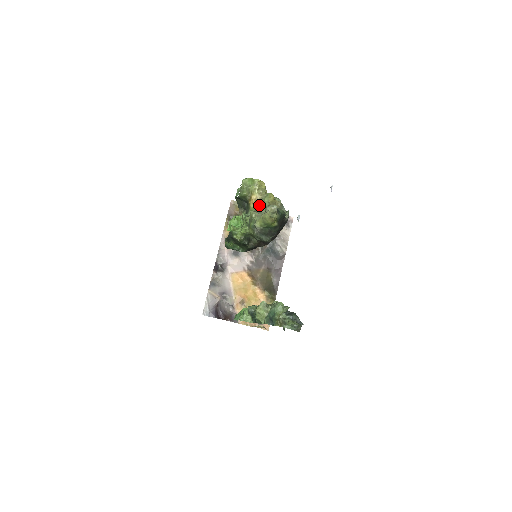
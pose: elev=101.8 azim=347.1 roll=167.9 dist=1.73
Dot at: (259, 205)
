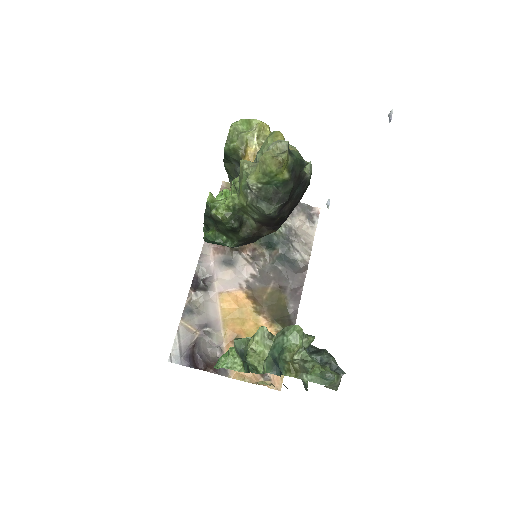
Dot at: occluded
